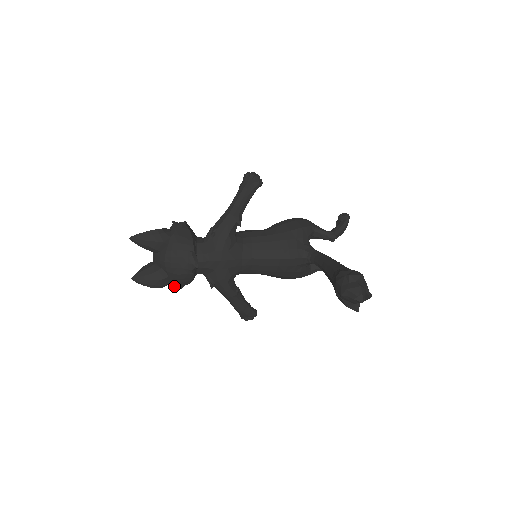
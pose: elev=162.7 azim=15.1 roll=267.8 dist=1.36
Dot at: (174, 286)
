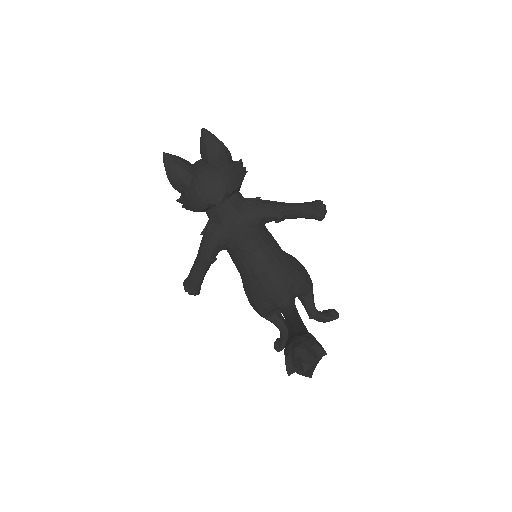
Dot at: (180, 198)
